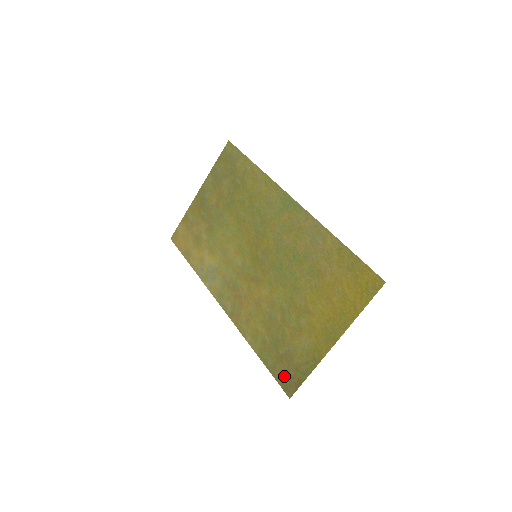
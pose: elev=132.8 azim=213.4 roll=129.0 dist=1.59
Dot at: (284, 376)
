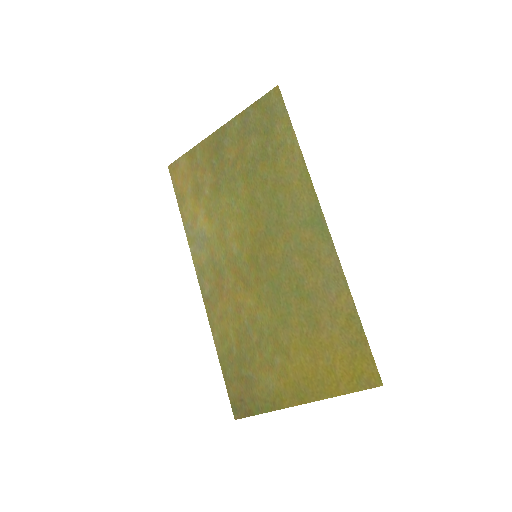
Dot at: (237, 397)
